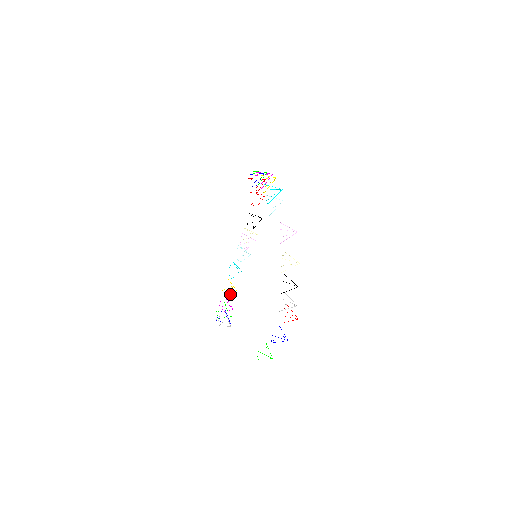
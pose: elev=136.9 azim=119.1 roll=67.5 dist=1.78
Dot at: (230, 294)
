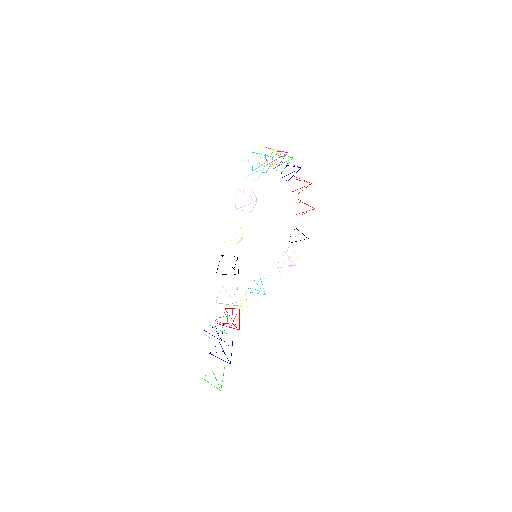
Dot at: occluded
